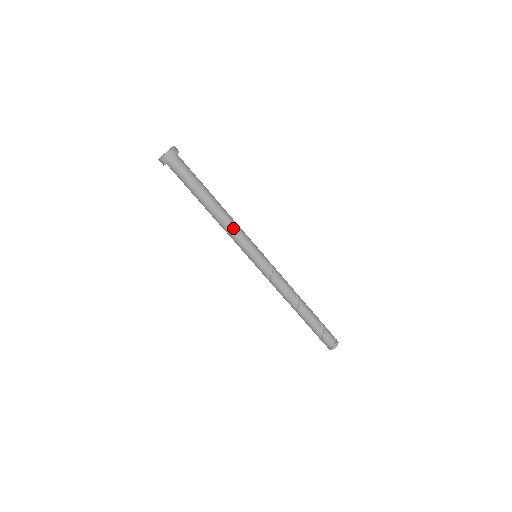
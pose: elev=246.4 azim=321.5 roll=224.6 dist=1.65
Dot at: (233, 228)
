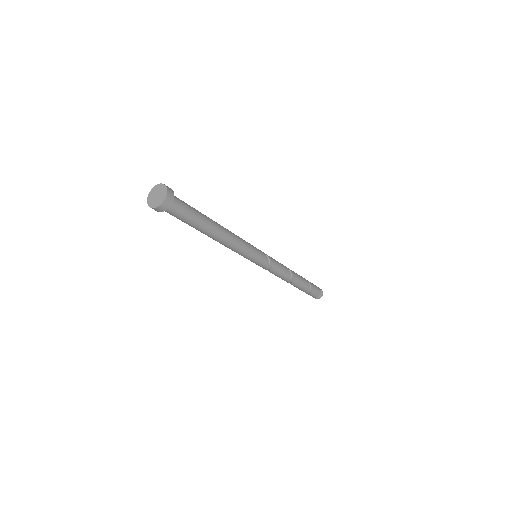
Dot at: (233, 248)
